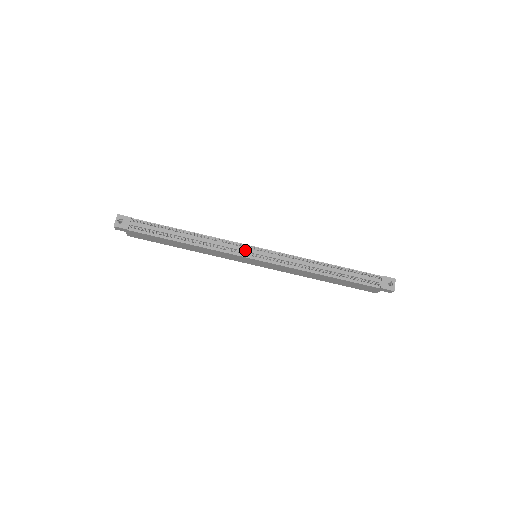
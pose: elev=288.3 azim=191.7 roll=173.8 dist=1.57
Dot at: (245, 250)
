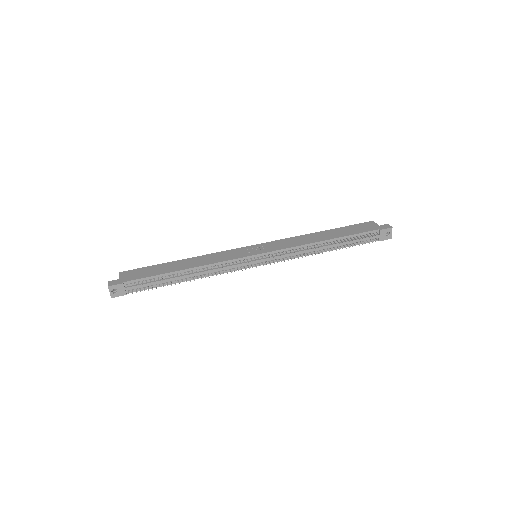
Dot at: (246, 264)
